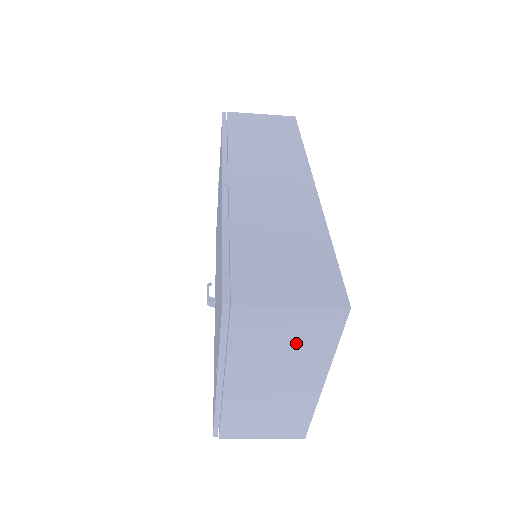
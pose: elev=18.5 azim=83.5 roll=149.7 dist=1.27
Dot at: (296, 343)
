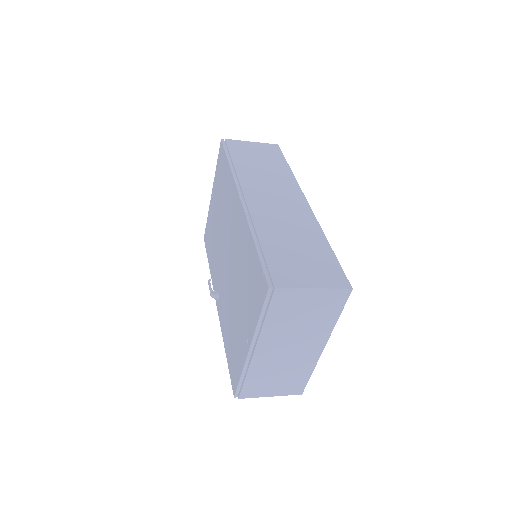
Dot at: (312, 316)
